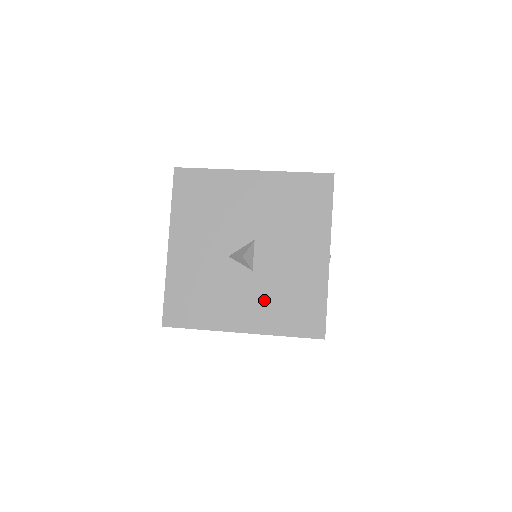
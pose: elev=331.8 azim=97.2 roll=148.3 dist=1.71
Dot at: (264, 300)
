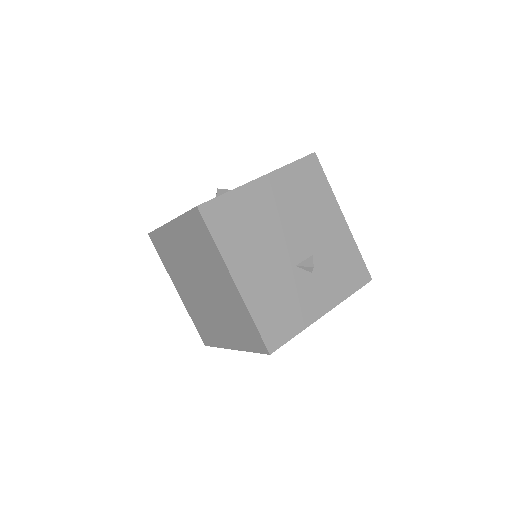
Dot at: occluded
